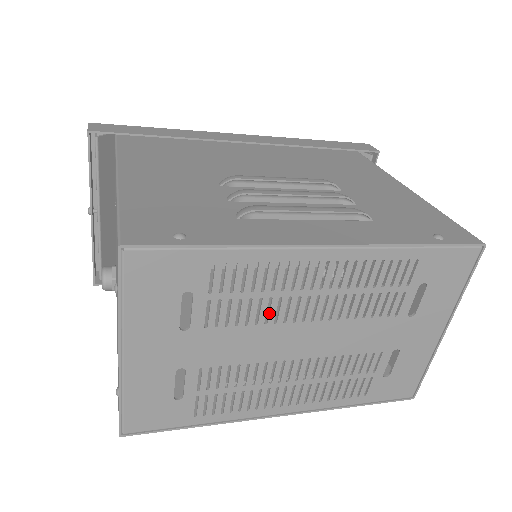
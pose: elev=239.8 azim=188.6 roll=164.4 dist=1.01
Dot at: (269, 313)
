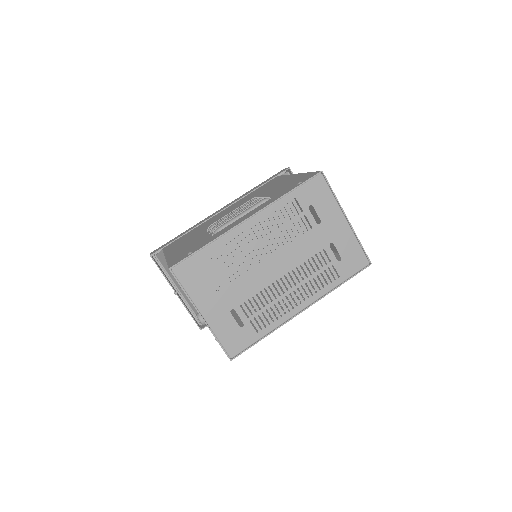
Dot at: (249, 262)
